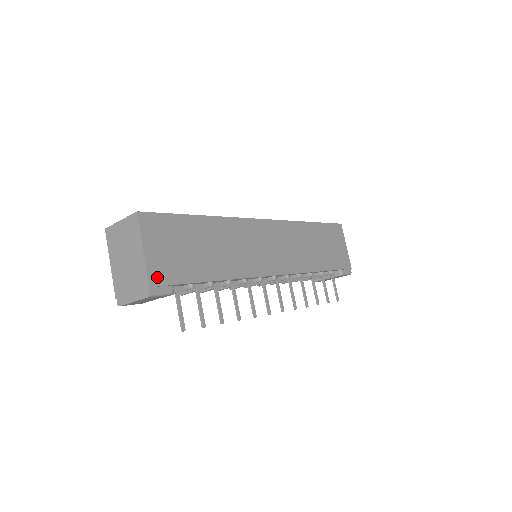
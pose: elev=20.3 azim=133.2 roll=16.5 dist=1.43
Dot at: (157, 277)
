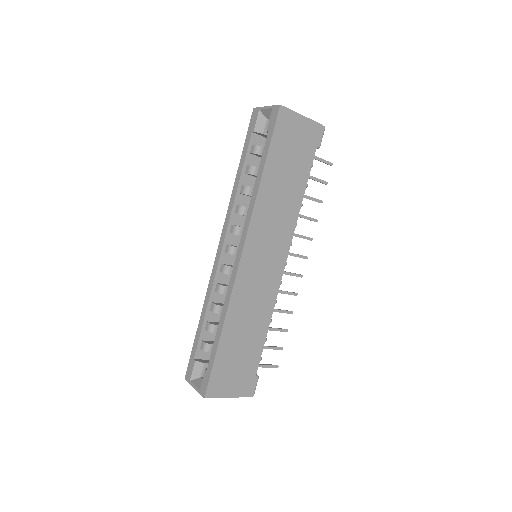
Dot at: (247, 390)
